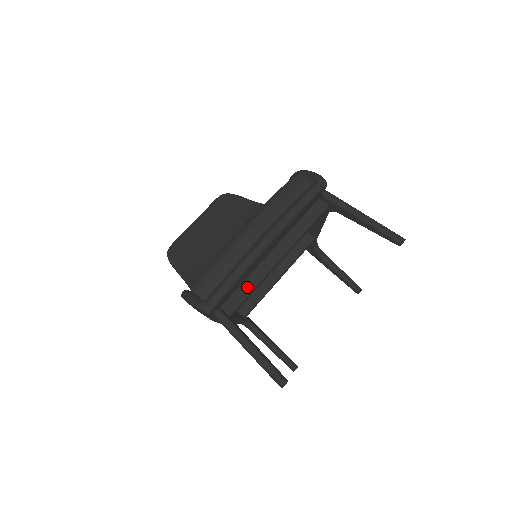
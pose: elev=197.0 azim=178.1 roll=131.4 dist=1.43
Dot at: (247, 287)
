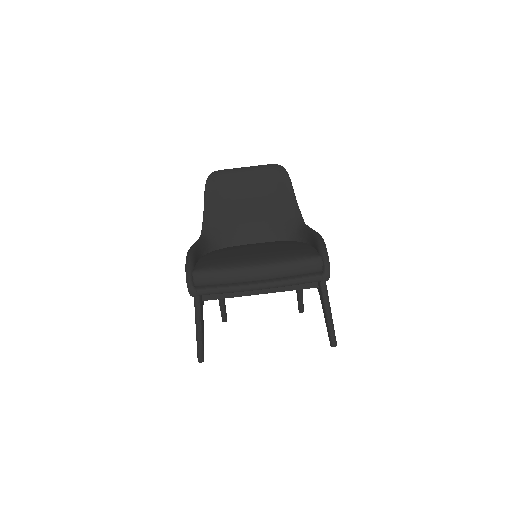
Dot at: (227, 293)
